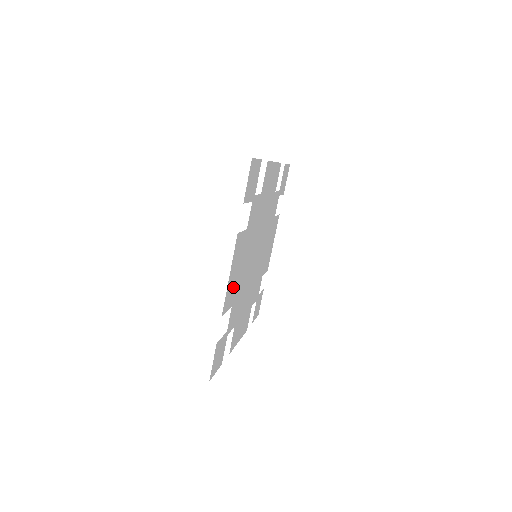
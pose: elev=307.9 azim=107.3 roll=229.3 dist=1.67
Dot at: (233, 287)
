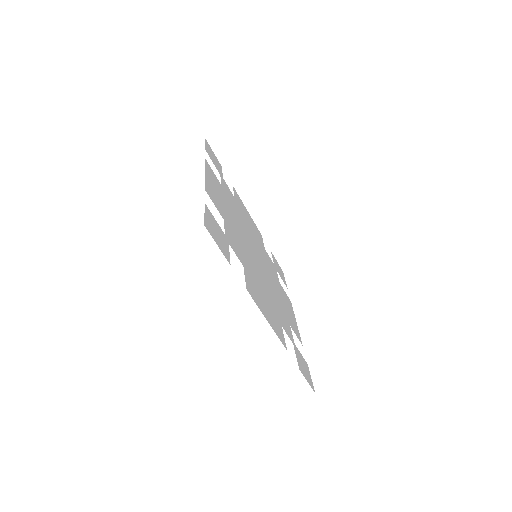
Dot at: (285, 299)
